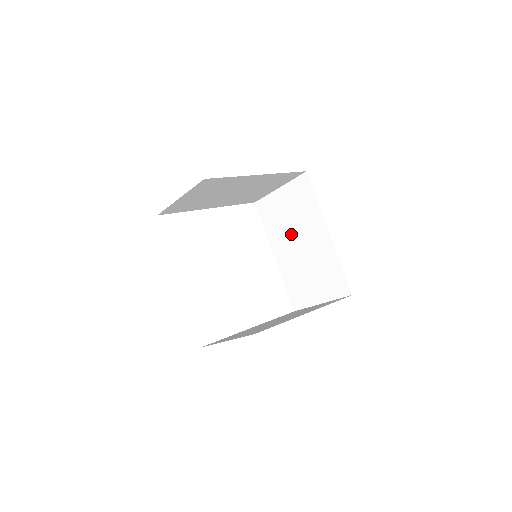
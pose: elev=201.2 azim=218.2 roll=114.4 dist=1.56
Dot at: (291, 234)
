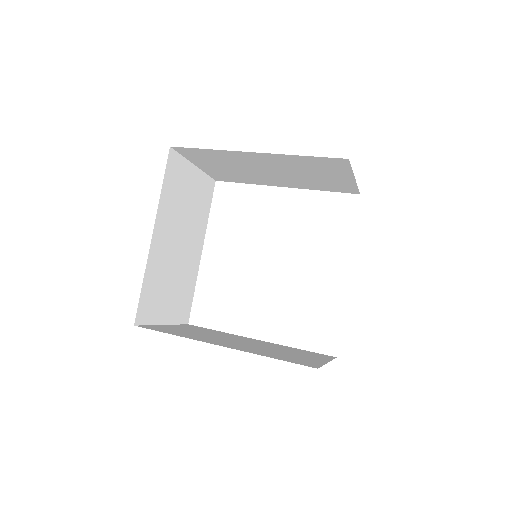
Dot at: occluded
